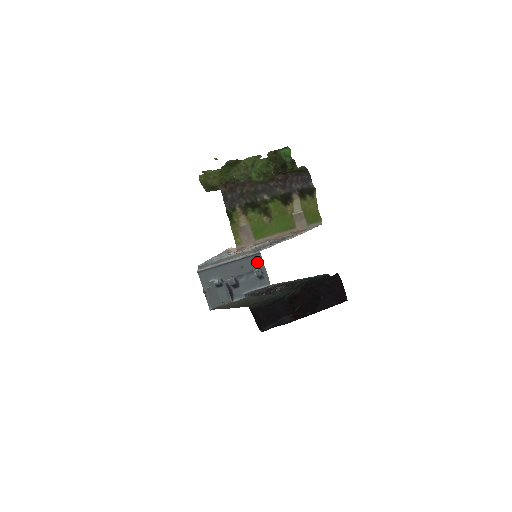
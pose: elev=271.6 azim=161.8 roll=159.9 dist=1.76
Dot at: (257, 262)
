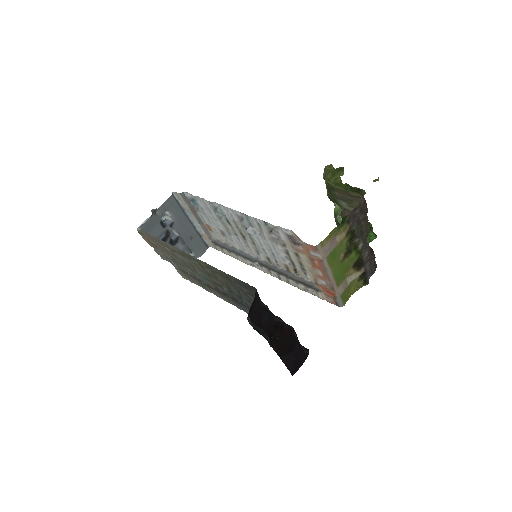
Dot at: (200, 250)
